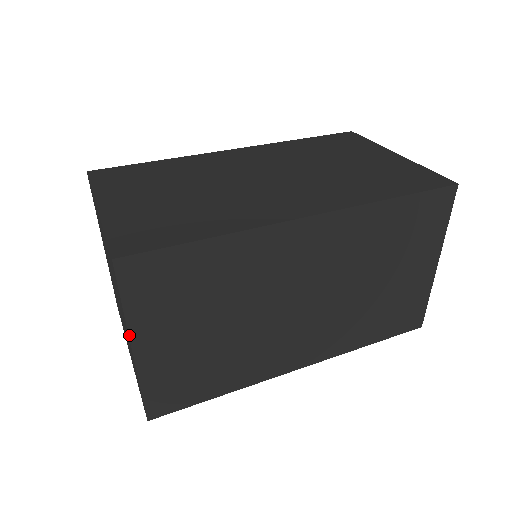
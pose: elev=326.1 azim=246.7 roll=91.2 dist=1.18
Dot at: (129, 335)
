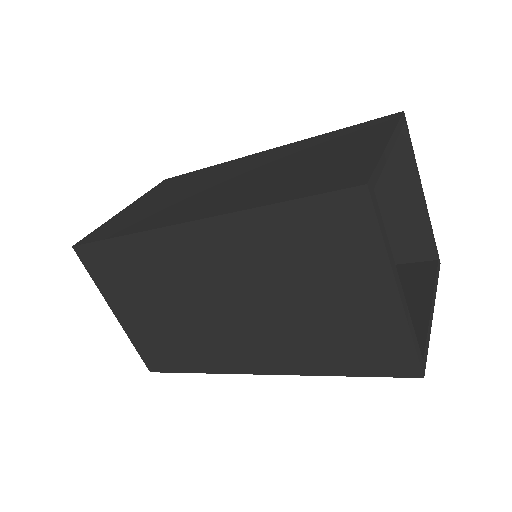
Dot at: (106, 301)
